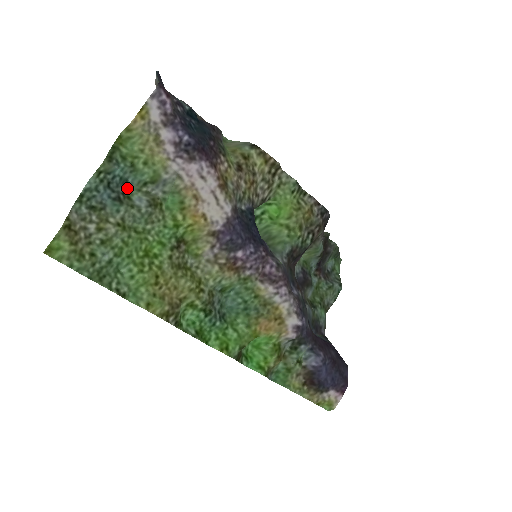
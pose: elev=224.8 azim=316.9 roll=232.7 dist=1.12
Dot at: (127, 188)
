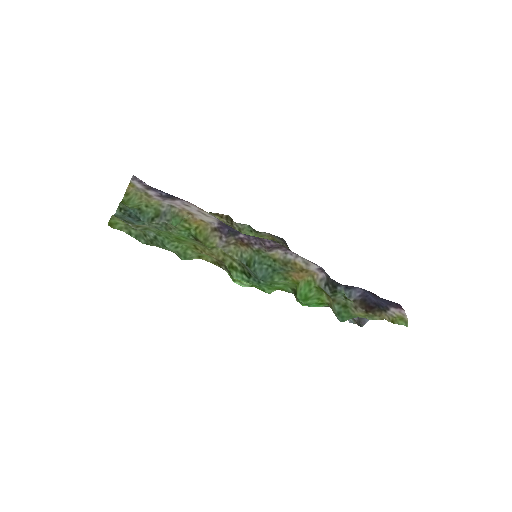
Dot at: occluded
